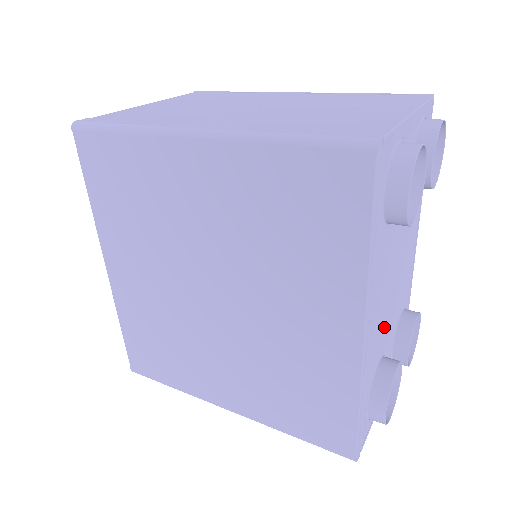
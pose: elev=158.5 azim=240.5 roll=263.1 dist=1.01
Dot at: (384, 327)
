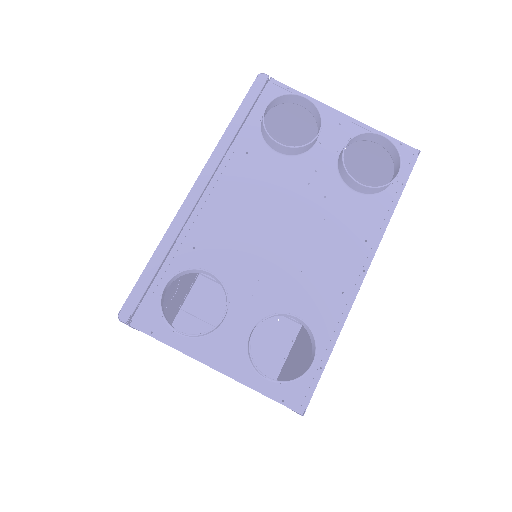
Dot at: (238, 250)
